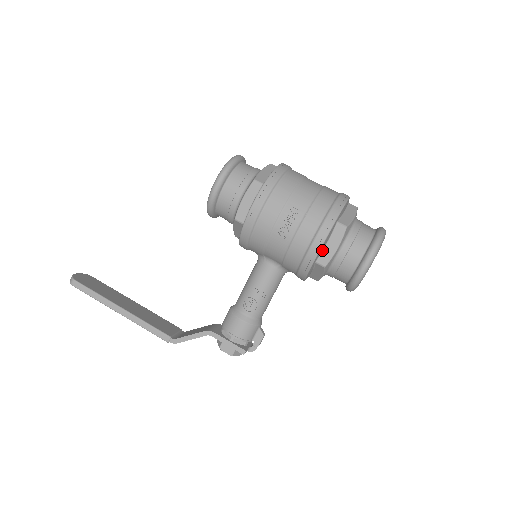
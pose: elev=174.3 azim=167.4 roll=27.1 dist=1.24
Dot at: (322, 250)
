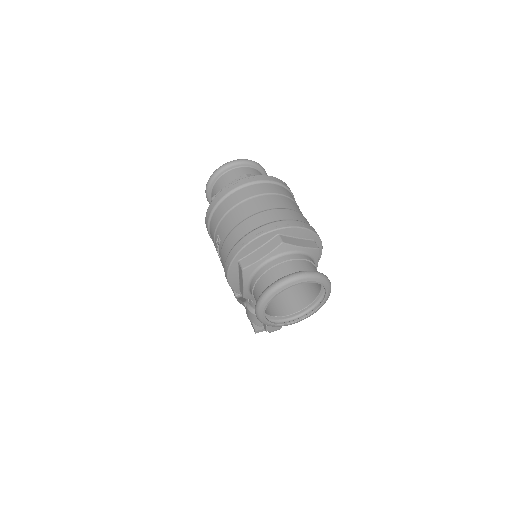
Dot at: (239, 282)
